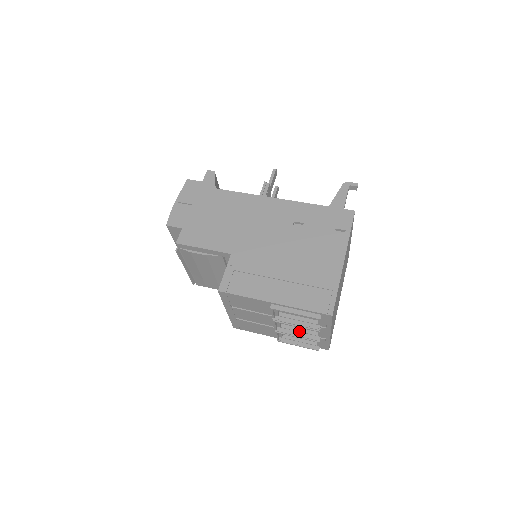
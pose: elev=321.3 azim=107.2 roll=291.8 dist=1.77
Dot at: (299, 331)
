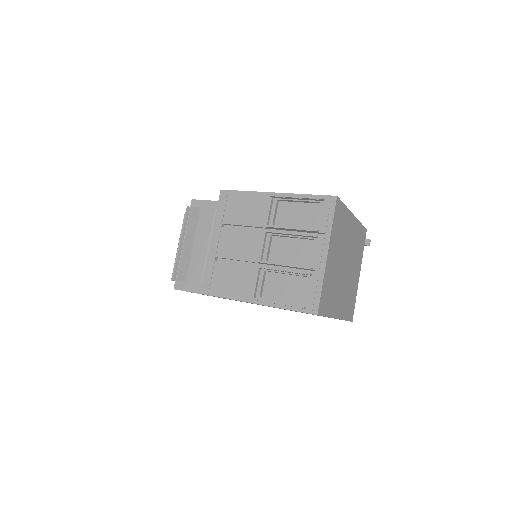
Dot at: (288, 263)
